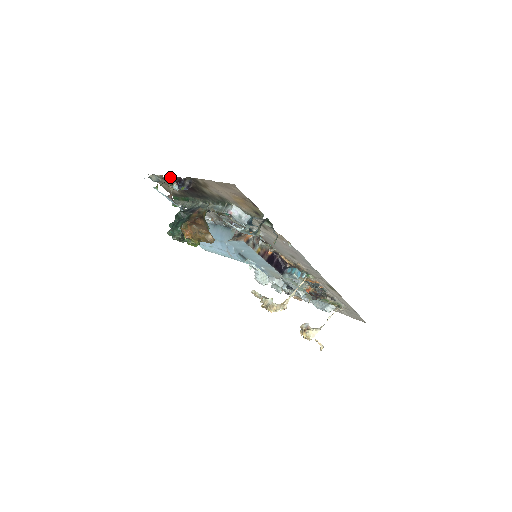
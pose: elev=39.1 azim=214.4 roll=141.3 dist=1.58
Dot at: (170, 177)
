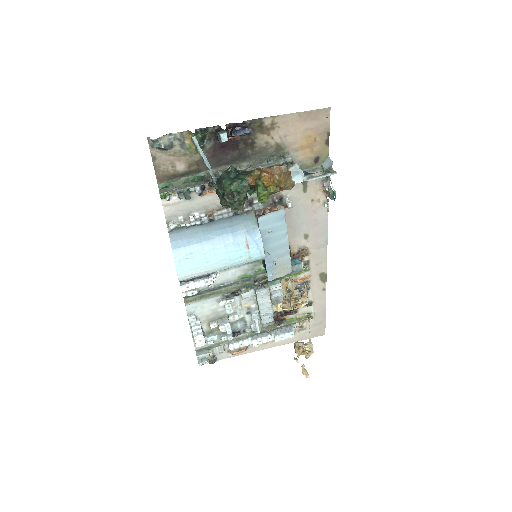
Dot at: (205, 131)
